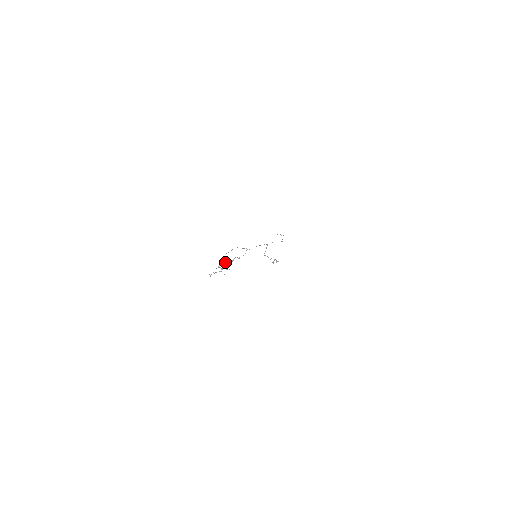
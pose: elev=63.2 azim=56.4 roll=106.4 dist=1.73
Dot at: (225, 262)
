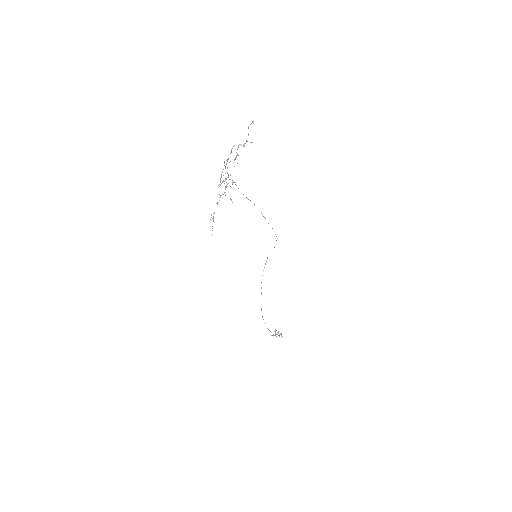
Dot at: occluded
